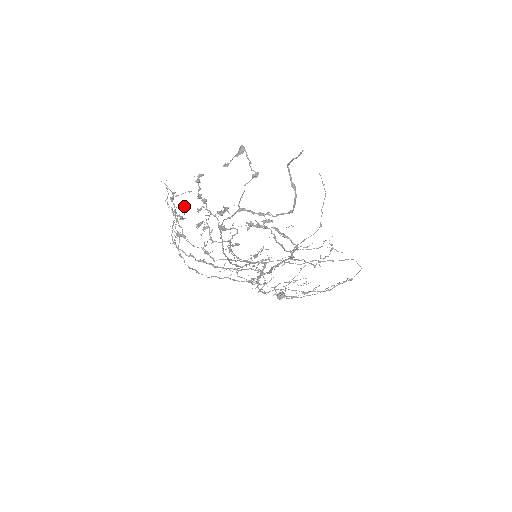
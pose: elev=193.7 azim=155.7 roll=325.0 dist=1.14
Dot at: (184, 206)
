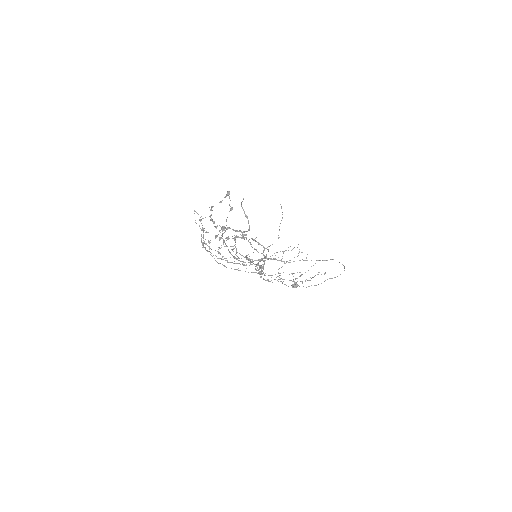
Dot at: occluded
